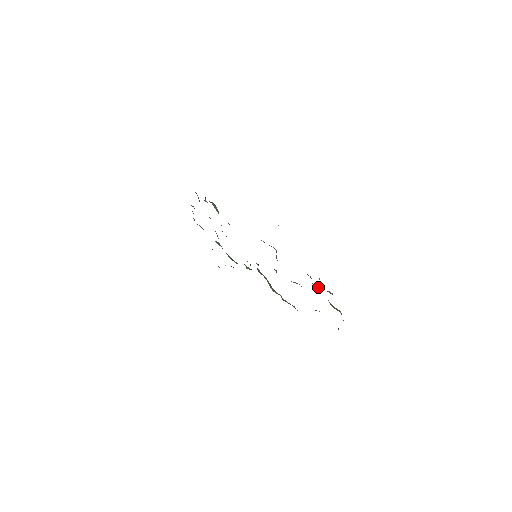
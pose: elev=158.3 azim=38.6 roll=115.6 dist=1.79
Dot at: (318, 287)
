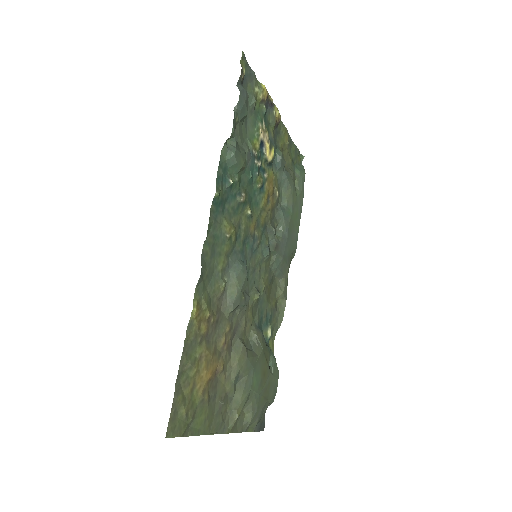
Dot at: (237, 391)
